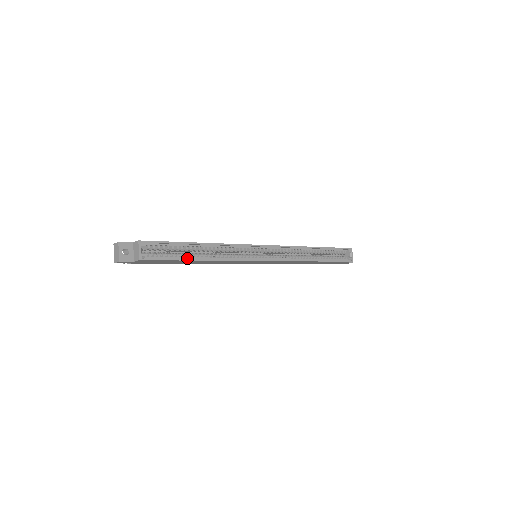
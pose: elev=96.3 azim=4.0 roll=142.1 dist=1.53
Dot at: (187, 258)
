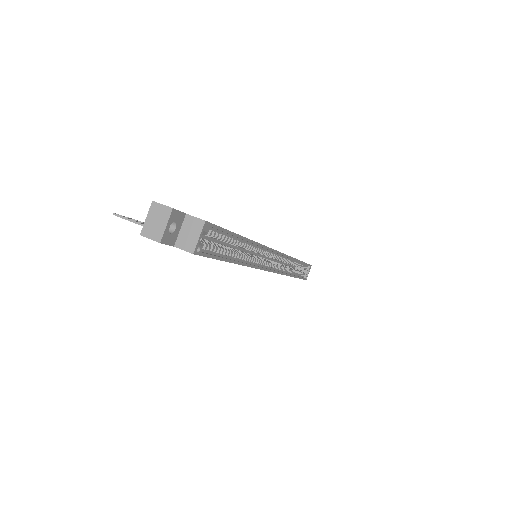
Dot at: (227, 257)
